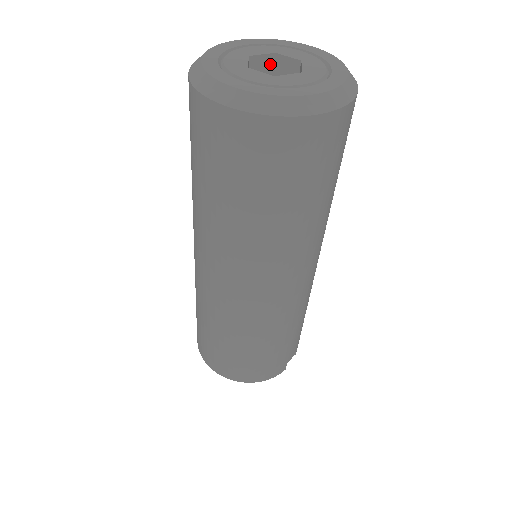
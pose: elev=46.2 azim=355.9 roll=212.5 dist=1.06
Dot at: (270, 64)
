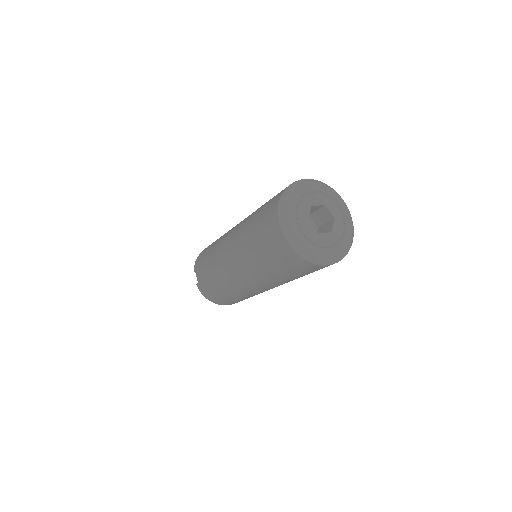
Dot at: occluded
